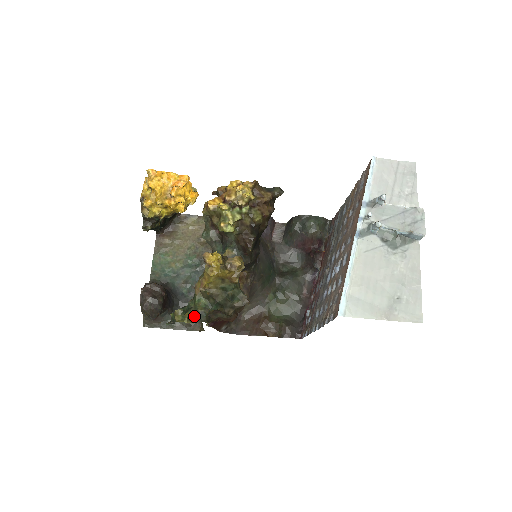
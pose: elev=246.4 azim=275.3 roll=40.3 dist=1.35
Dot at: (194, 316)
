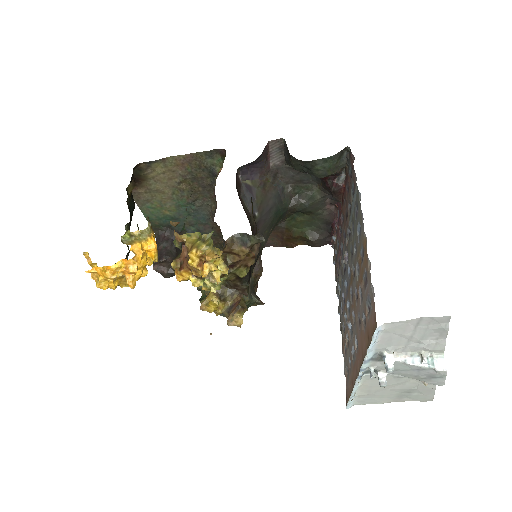
Dot at: occluded
